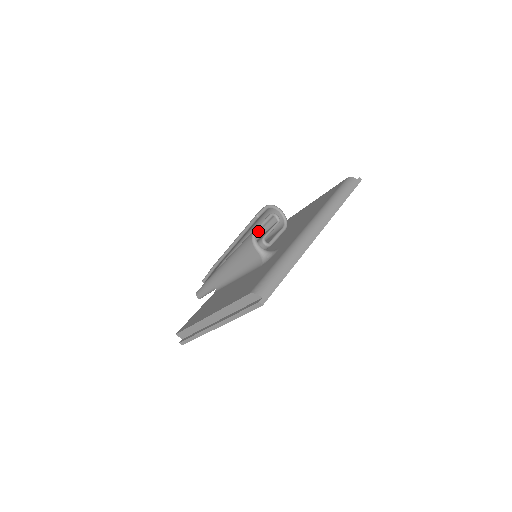
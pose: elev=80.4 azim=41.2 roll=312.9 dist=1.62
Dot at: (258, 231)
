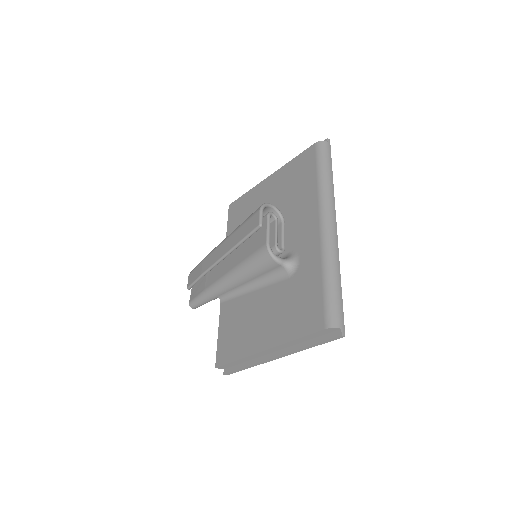
Dot at: occluded
